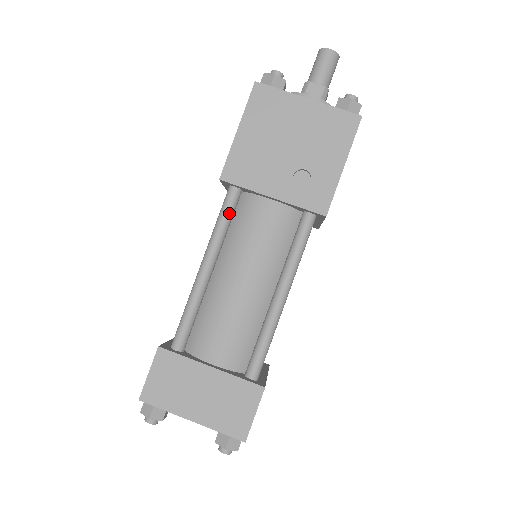
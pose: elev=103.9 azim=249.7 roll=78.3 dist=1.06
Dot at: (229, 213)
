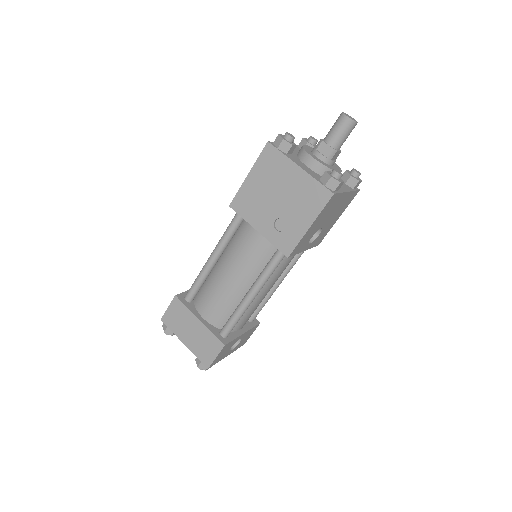
Dot at: (233, 229)
